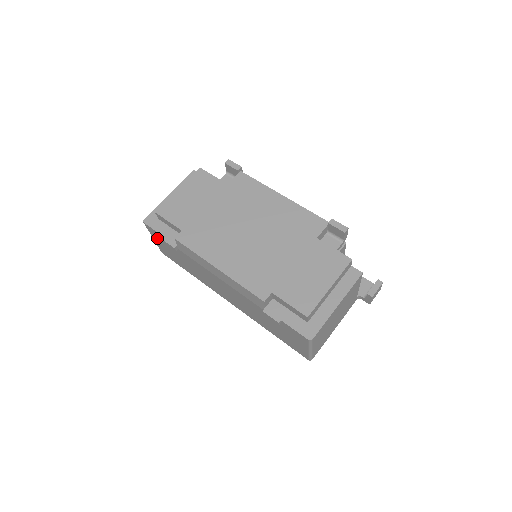
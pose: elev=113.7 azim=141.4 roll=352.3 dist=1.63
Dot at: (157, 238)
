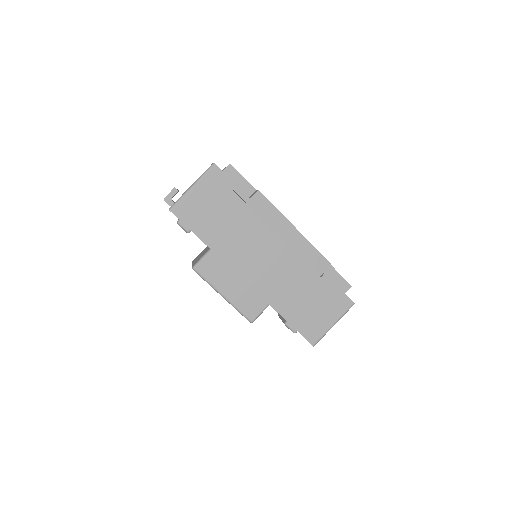
Dot at: (209, 187)
